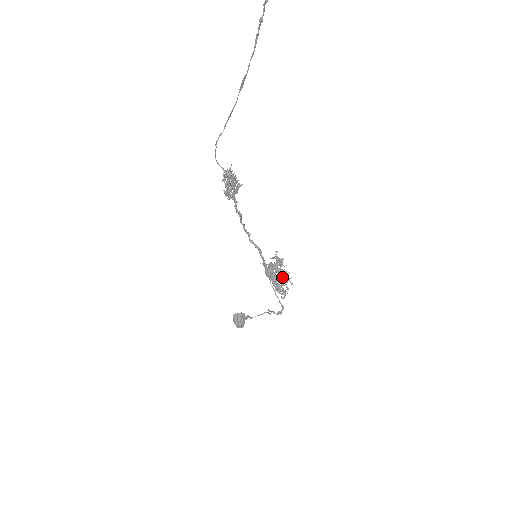
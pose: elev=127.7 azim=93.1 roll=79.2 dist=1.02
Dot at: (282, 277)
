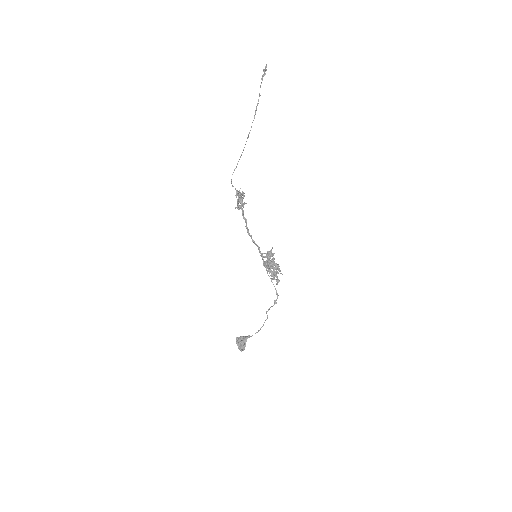
Dot at: occluded
